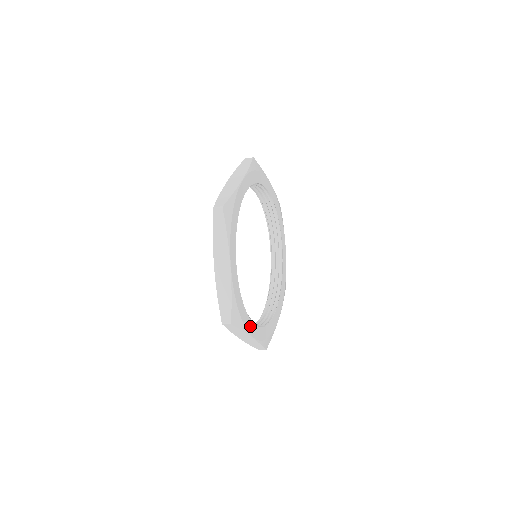
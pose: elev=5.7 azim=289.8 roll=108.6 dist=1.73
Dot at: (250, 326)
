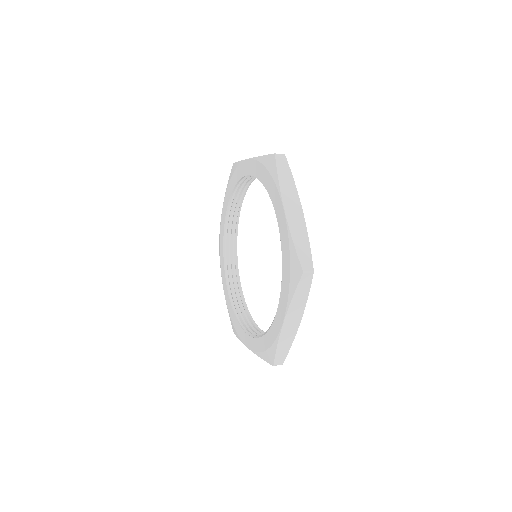
Dot at: occluded
